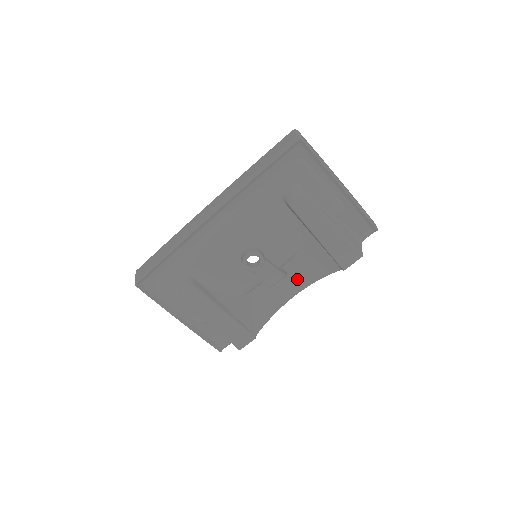
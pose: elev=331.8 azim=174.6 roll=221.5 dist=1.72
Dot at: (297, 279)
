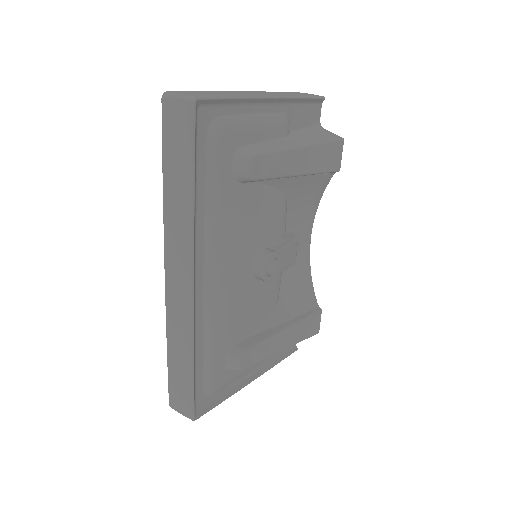
Dot at: (302, 226)
